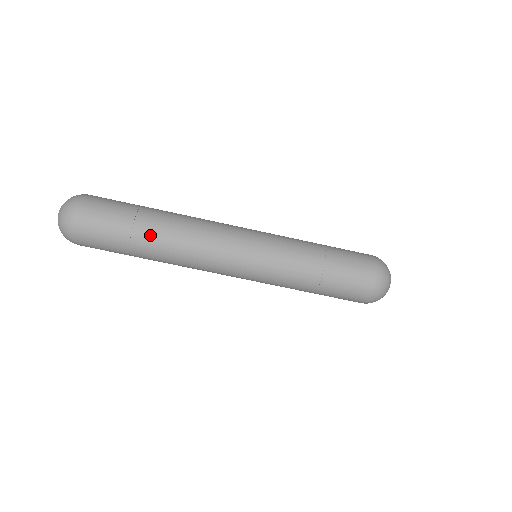
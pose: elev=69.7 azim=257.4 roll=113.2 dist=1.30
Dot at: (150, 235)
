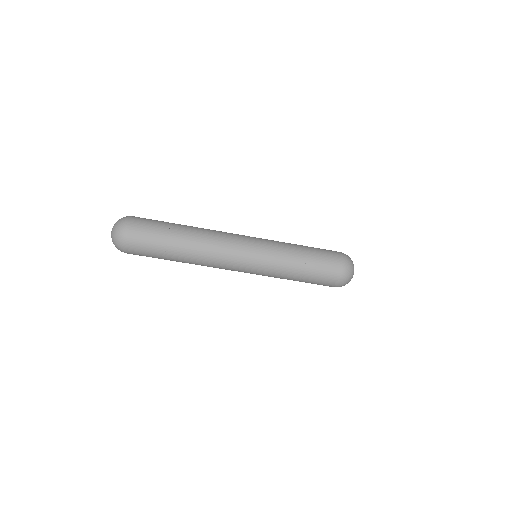
Dot at: (180, 242)
